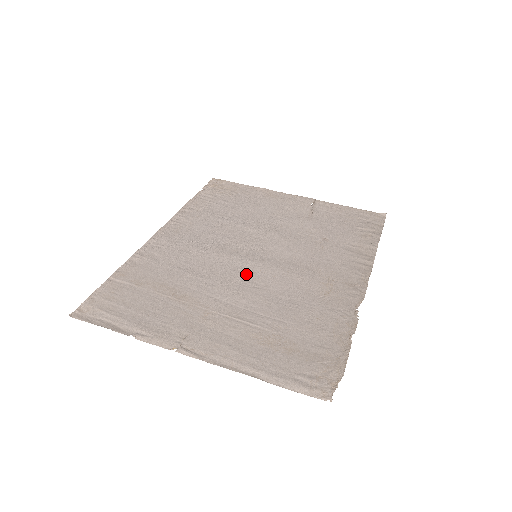
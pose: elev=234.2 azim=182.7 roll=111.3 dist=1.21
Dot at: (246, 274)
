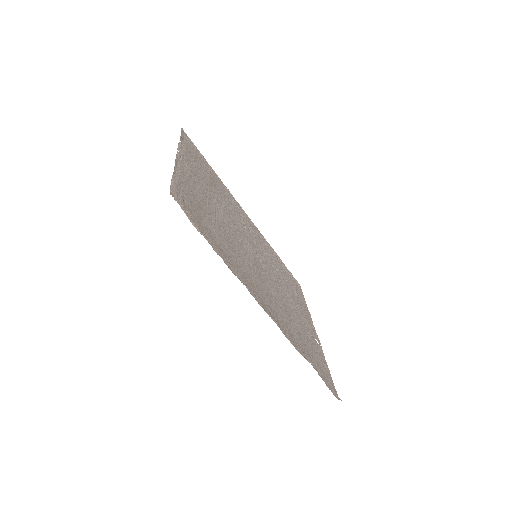
Dot at: (241, 237)
